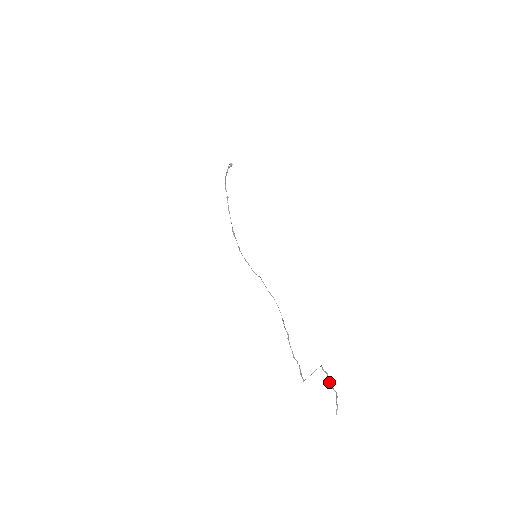
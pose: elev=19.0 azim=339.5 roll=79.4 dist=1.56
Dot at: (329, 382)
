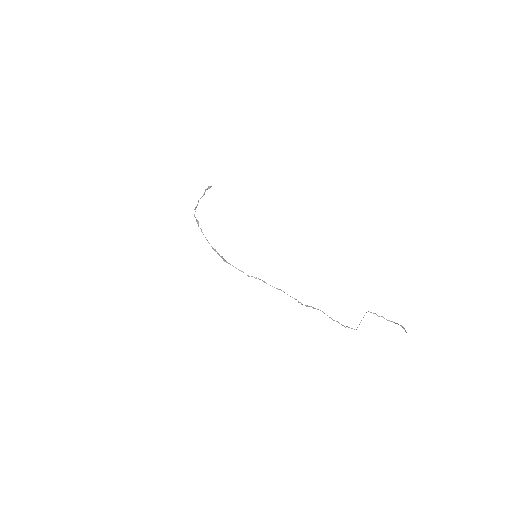
Dot at: (383, 317)
